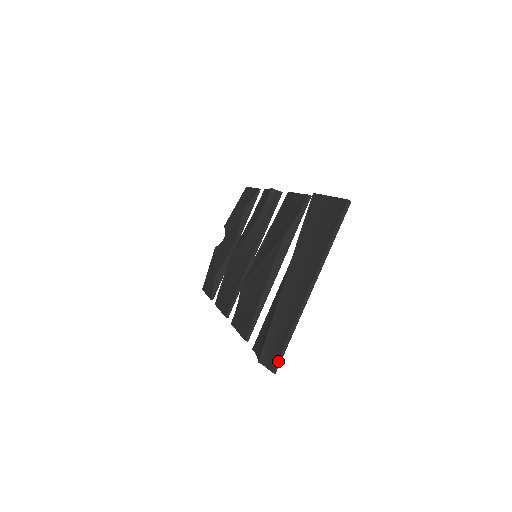
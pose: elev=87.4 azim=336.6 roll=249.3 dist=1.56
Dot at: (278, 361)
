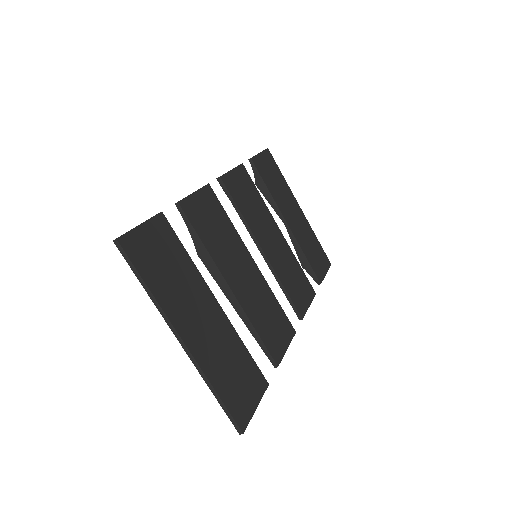
Dot at: (232, 422)
